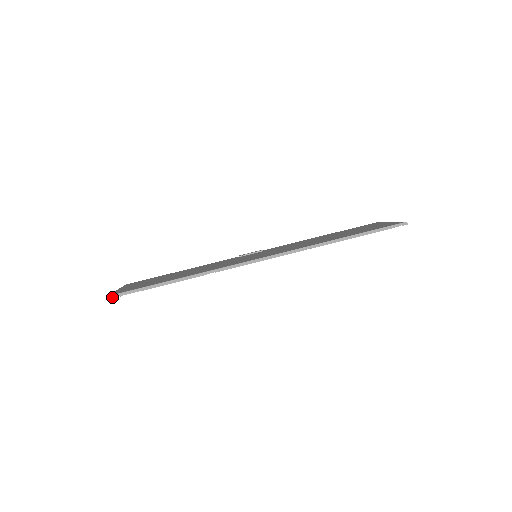
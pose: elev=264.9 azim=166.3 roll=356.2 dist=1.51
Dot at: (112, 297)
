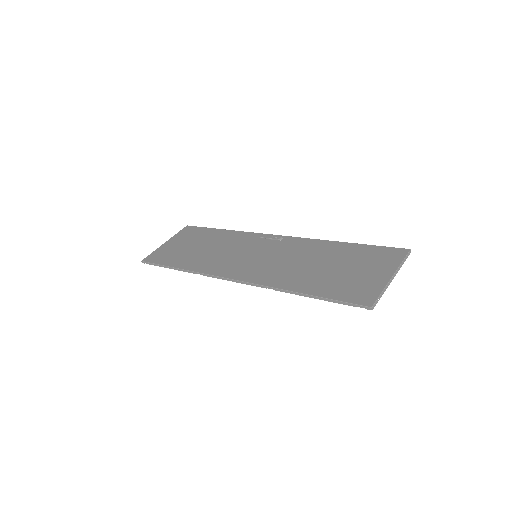
Dot at: (144, 263)
